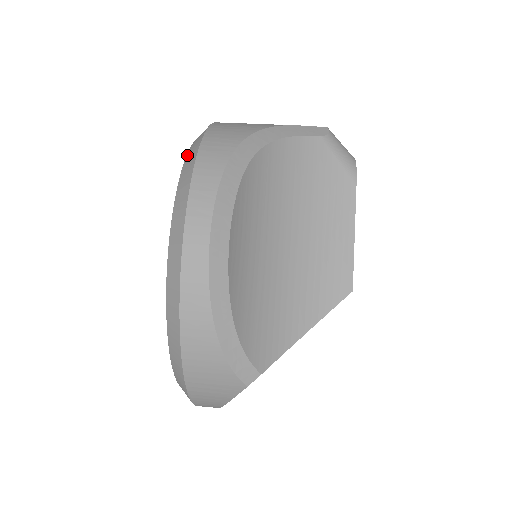
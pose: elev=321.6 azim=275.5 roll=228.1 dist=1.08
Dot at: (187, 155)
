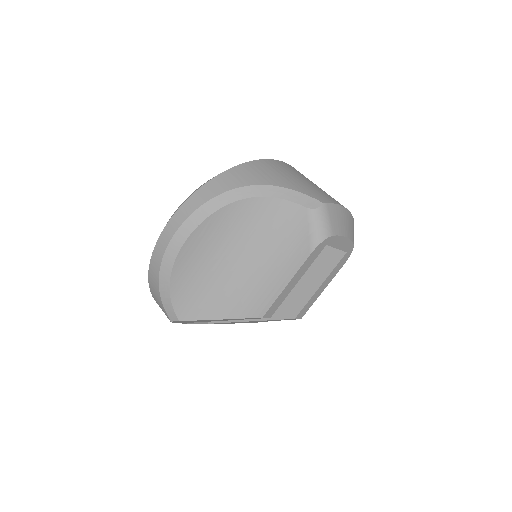
Dot at: occluded
